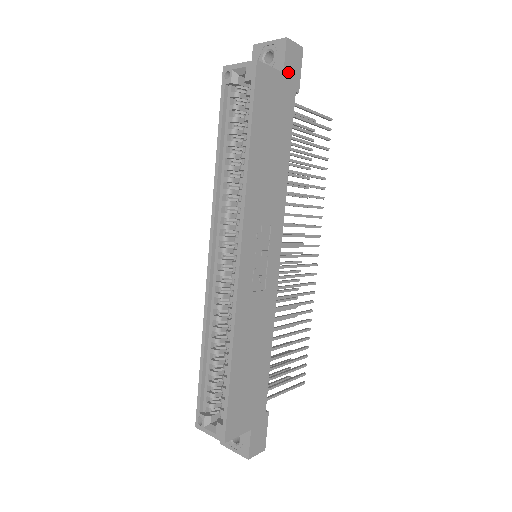
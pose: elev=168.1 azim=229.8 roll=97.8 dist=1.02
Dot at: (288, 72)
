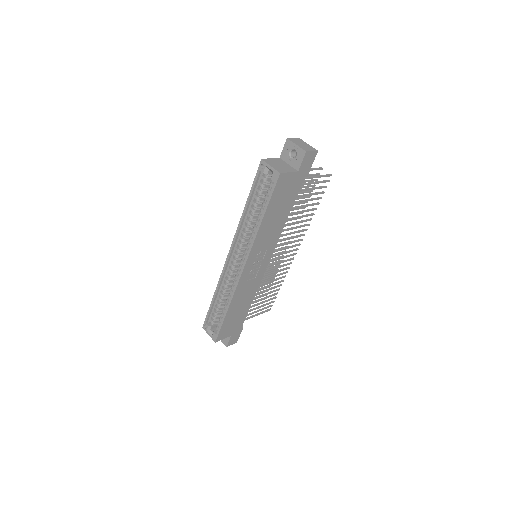
Dot at: (302, 169)
